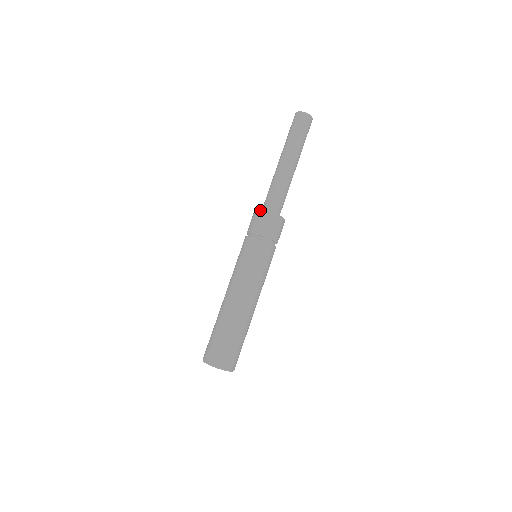
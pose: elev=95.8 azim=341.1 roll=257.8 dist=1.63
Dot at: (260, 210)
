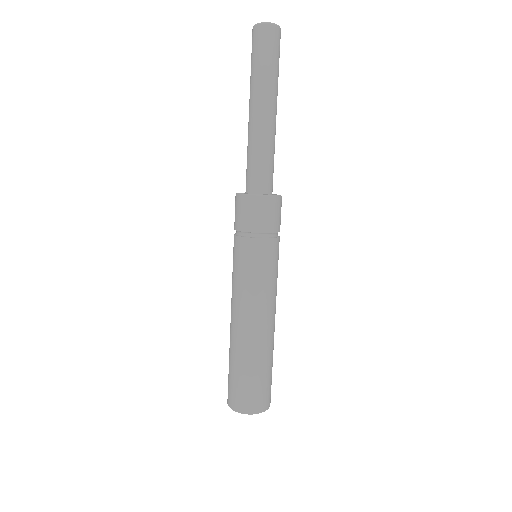
Dot at: (239, 195)
